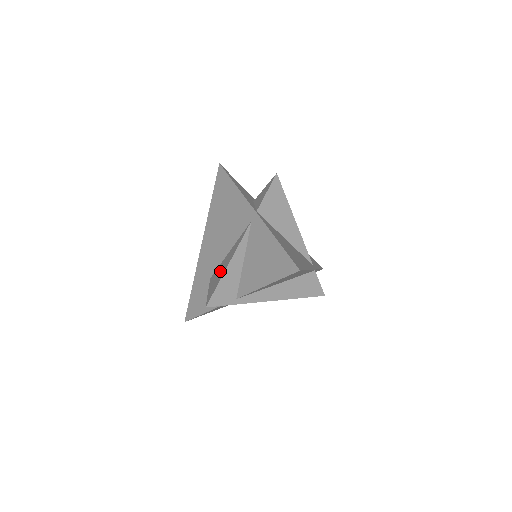
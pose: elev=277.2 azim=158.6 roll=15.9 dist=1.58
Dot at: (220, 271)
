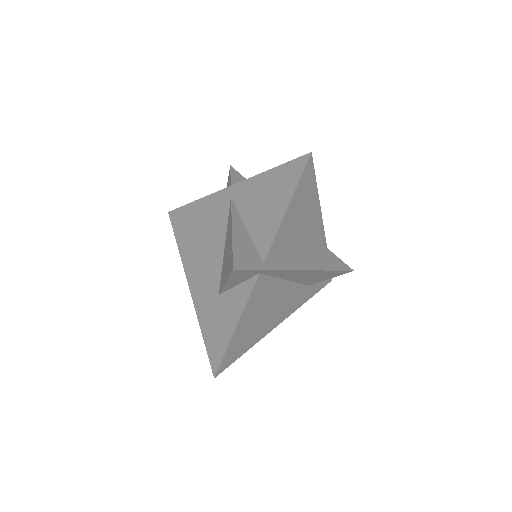
Dot at: (226, 255)
